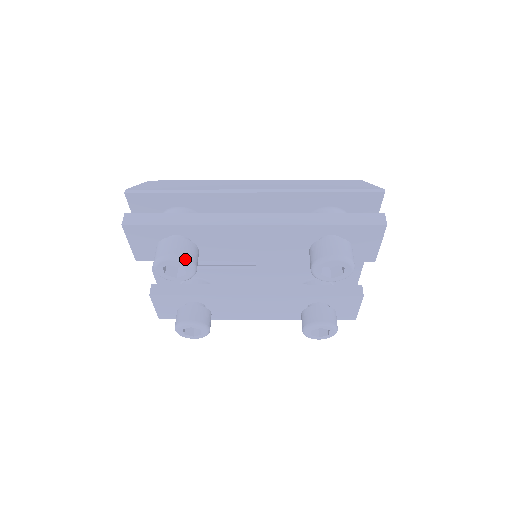
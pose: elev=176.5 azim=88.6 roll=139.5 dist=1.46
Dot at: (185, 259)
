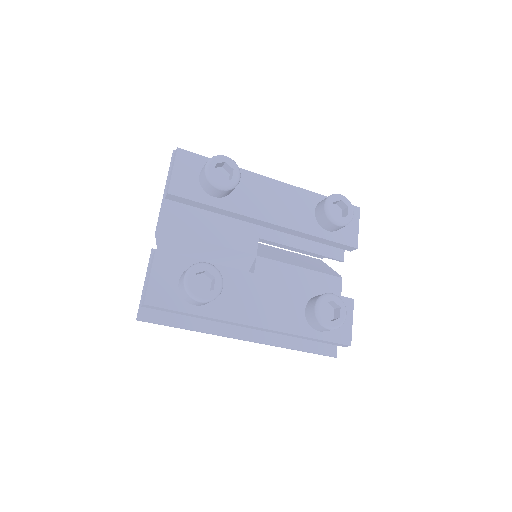
Dot at: occluded
